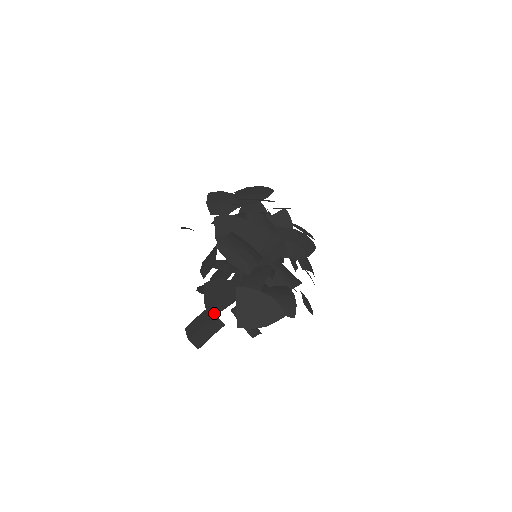
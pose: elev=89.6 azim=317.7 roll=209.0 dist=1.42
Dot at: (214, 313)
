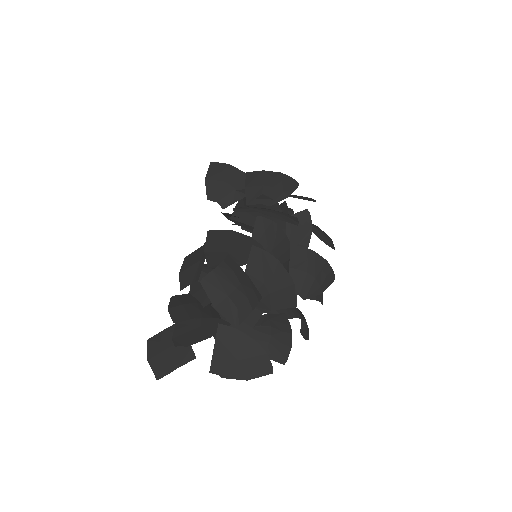
Dot at: (184, 345)
